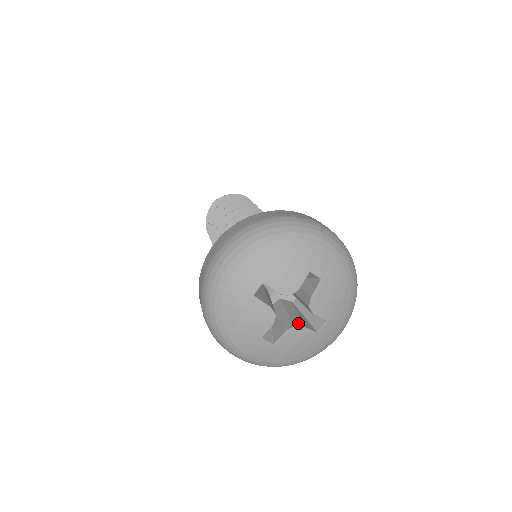
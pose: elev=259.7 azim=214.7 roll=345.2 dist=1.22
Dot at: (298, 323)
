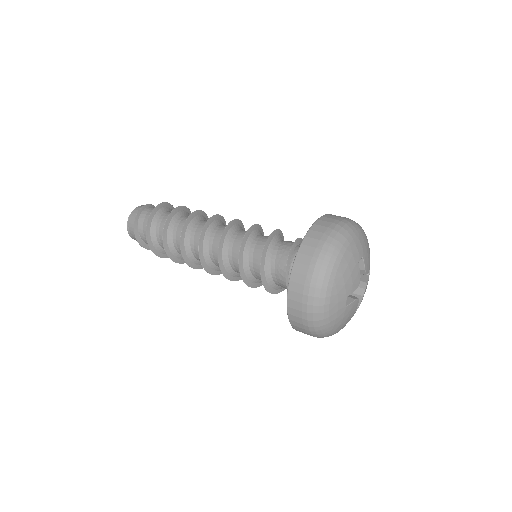
Dot at: (362, 285)
